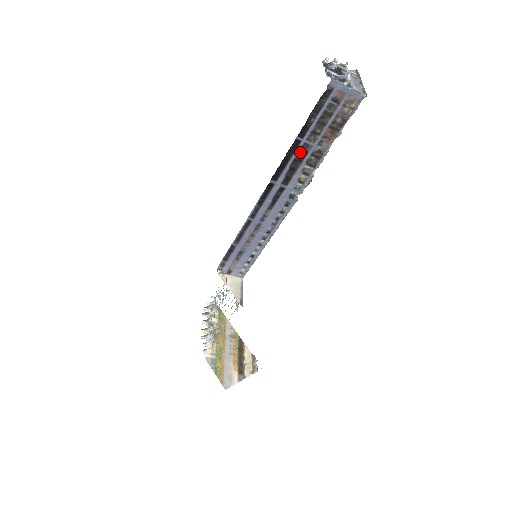
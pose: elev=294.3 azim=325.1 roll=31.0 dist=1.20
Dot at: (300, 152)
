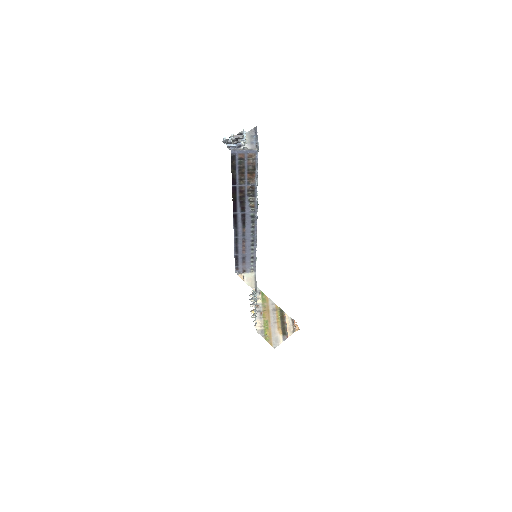
Dot at: (240, 192)
